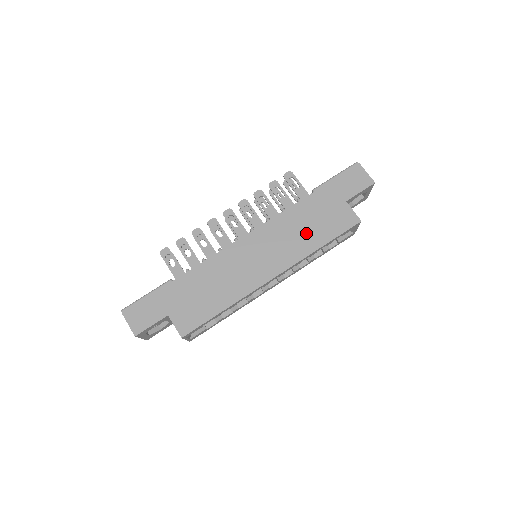
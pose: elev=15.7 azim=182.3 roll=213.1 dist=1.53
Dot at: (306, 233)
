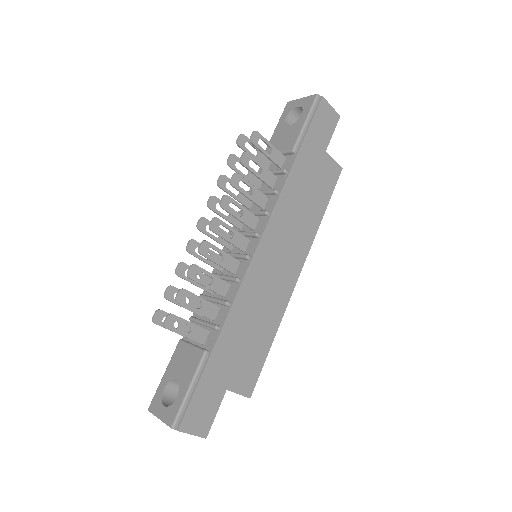
Dot at: (307, 209)
